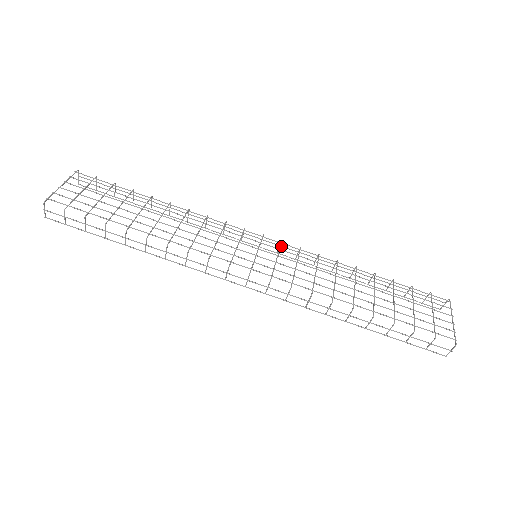
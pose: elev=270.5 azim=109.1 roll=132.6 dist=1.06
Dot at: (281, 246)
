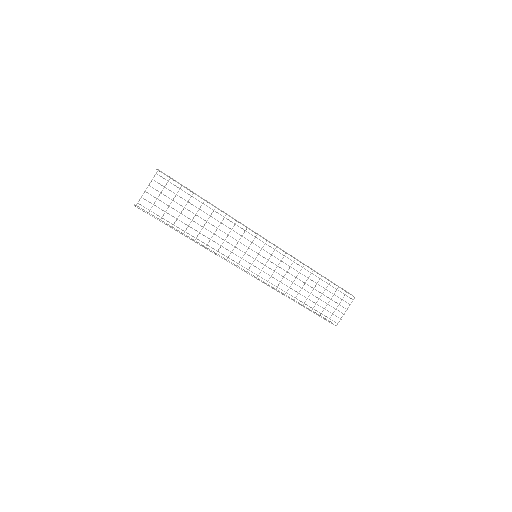
Dot at: (276, 246)
